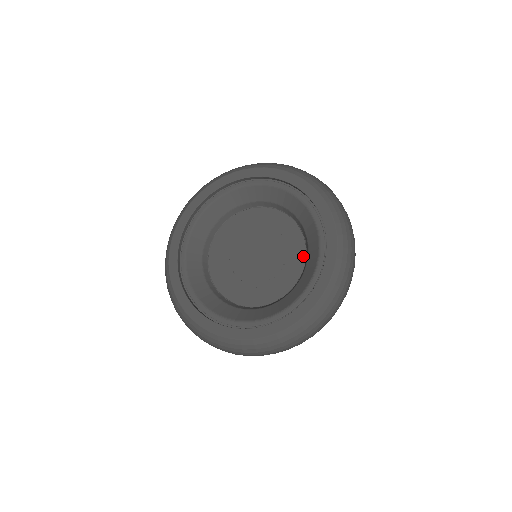
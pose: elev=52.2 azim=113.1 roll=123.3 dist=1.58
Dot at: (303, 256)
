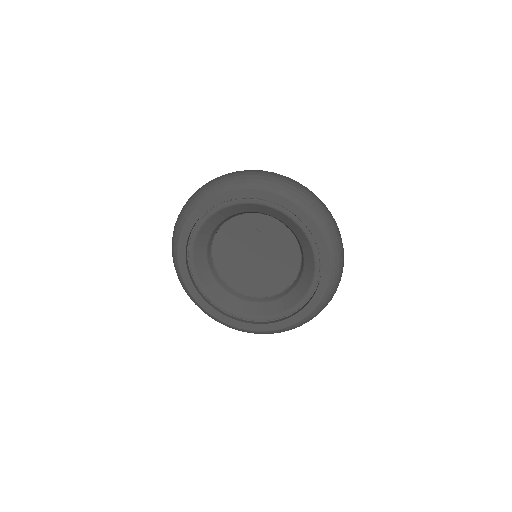
Dot at: (286, 229)
